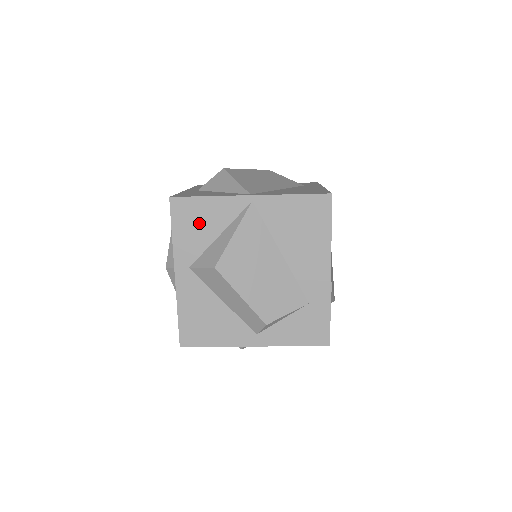
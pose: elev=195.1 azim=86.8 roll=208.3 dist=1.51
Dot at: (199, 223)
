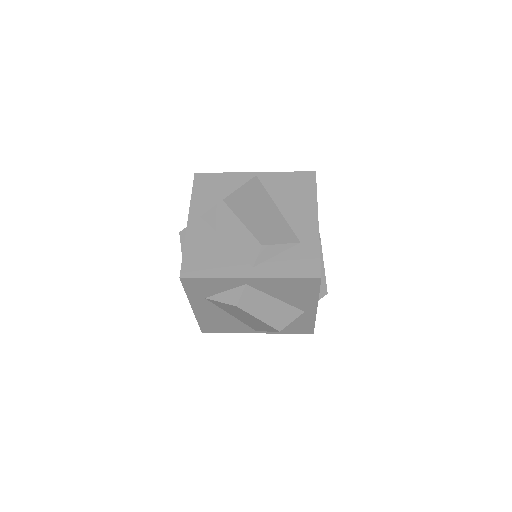
Dot at: (214, 188)
